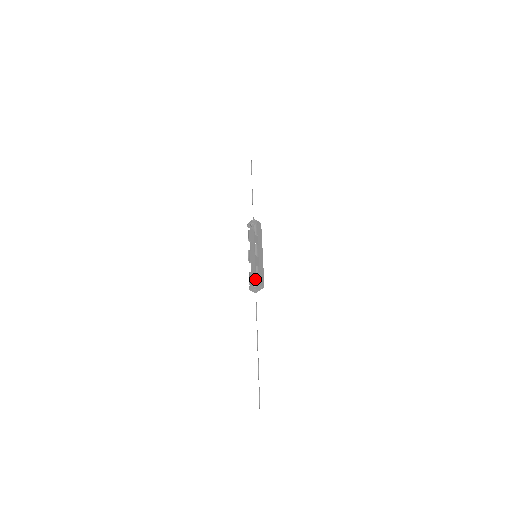
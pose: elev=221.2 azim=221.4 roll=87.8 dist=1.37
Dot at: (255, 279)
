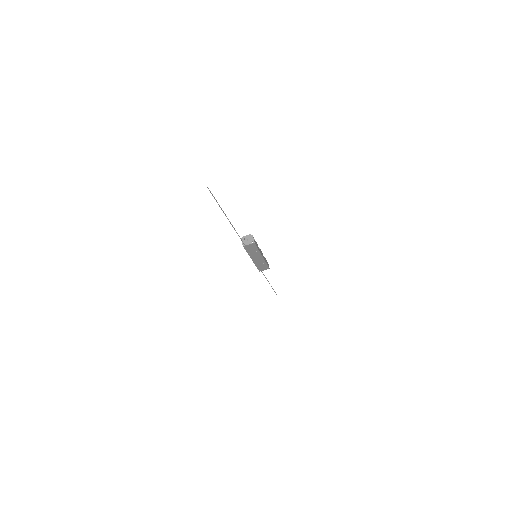
Dot at: occluded
